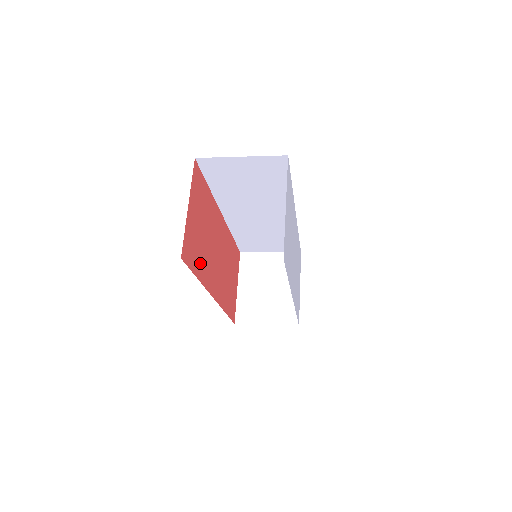
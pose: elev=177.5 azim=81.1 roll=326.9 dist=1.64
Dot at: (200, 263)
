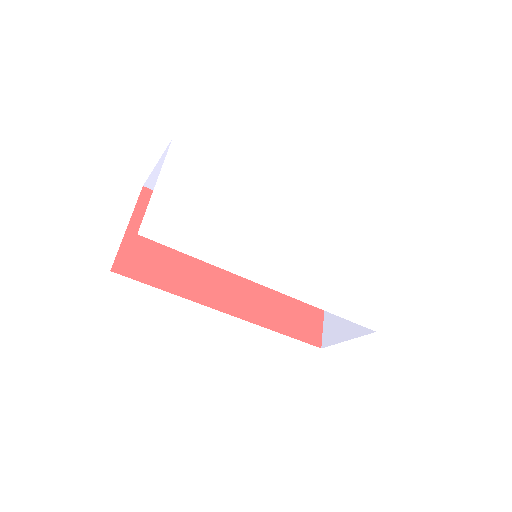
Dot at: (172, 276)
